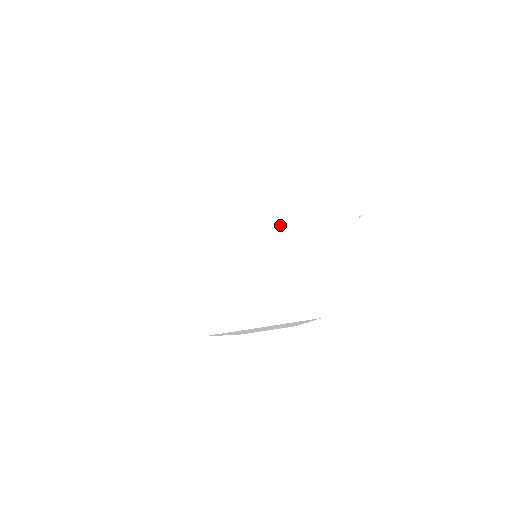
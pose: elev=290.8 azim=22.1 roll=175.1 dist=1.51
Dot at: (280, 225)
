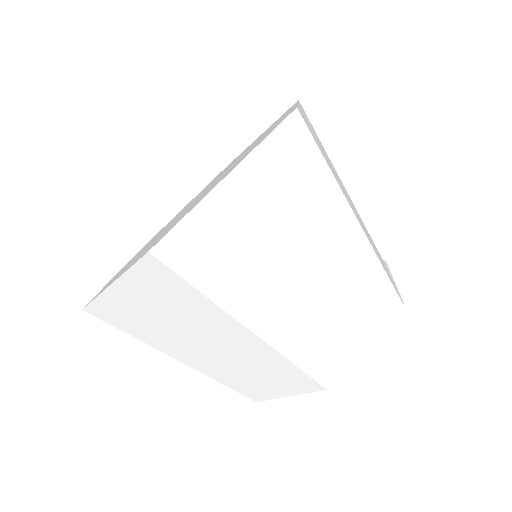
Dot at: occluded
